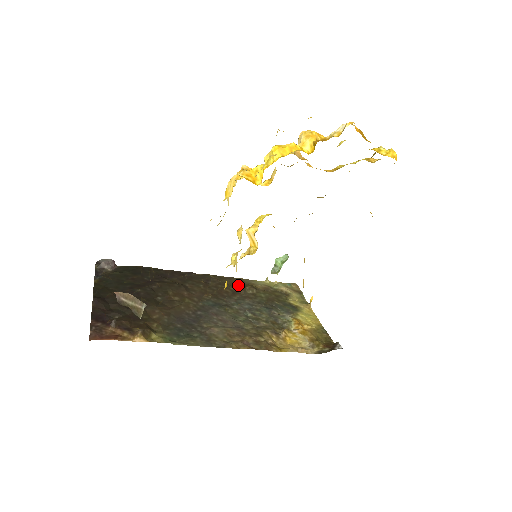
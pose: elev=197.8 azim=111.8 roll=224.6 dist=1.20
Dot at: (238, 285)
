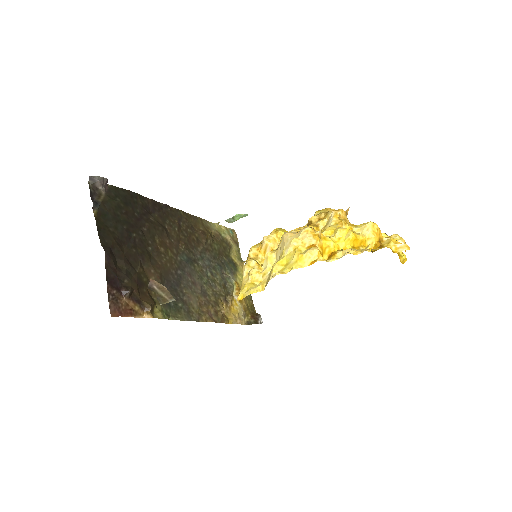
Dot at: (201, 231)
